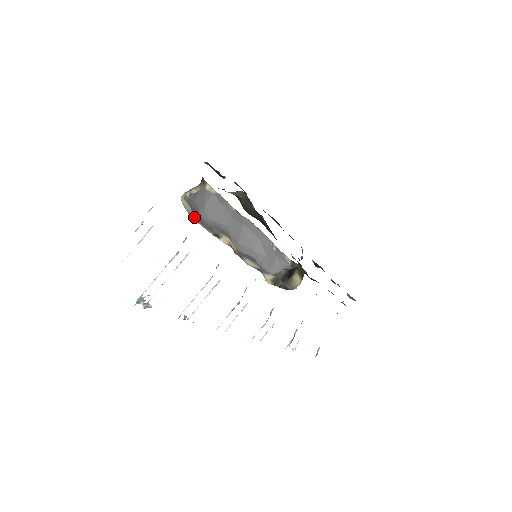
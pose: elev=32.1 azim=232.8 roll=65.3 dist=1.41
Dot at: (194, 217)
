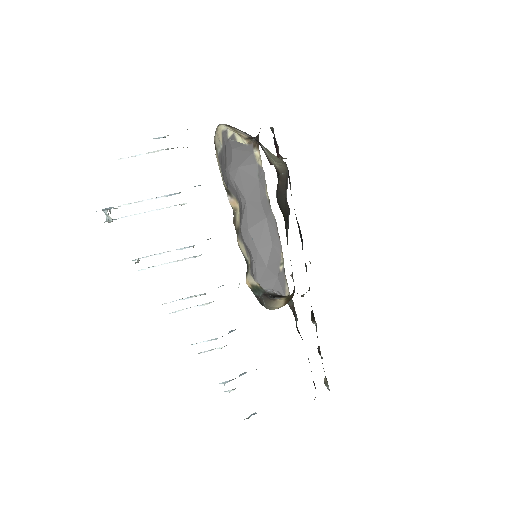
Dot at: (218, 155)
